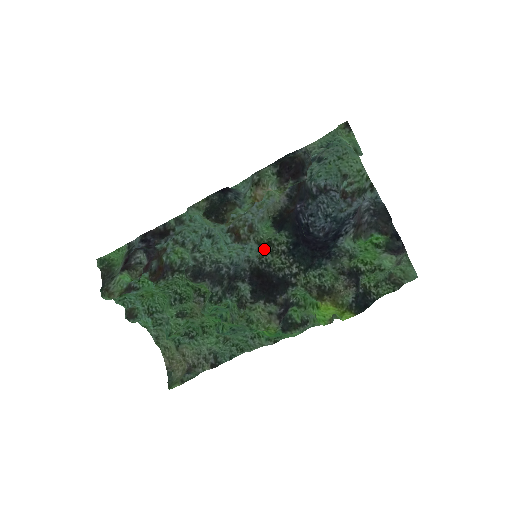
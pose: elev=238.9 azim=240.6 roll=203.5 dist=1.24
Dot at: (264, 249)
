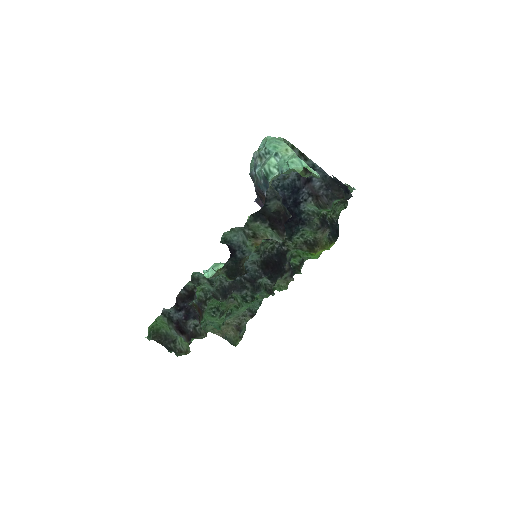
Dot at: (260, 249)
